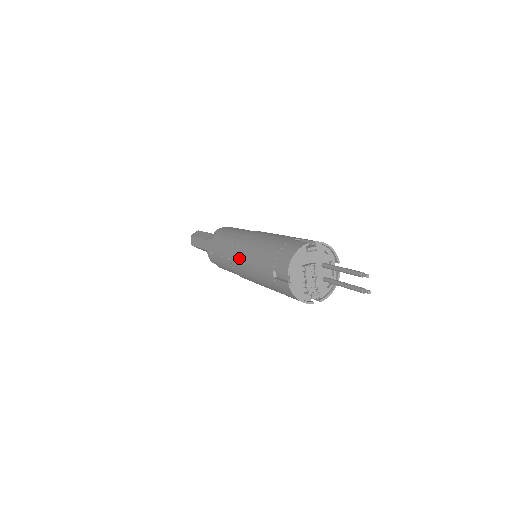
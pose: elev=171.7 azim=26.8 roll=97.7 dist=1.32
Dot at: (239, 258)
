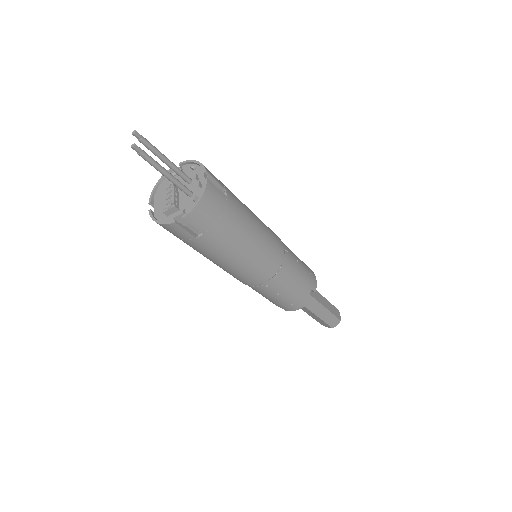
Dot at: occluded
